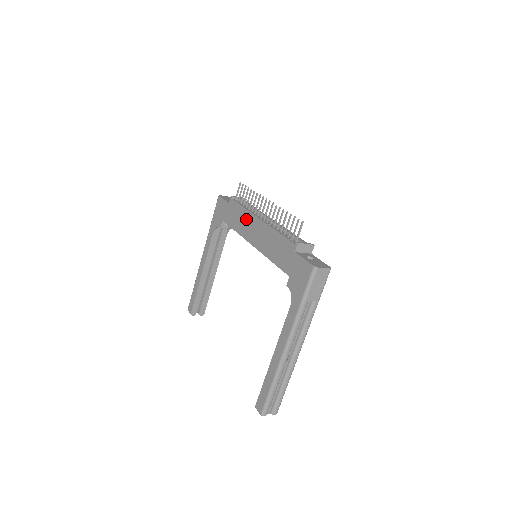
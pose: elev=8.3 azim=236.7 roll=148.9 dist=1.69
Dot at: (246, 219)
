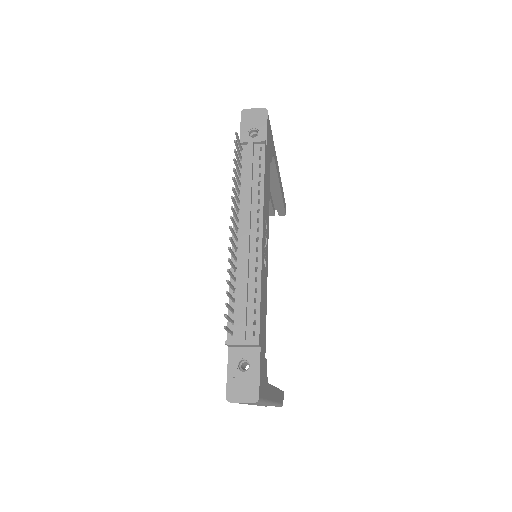
Dot at: occluded
